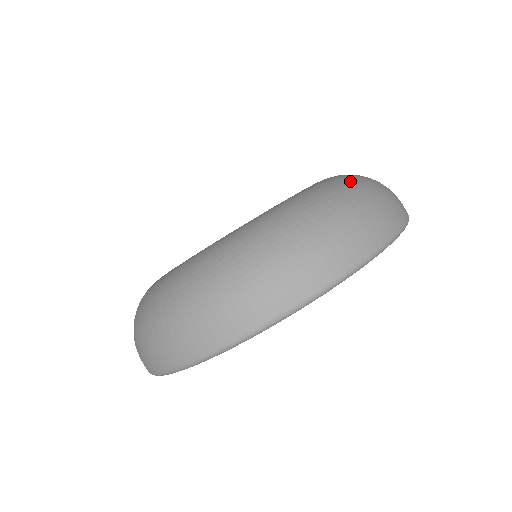
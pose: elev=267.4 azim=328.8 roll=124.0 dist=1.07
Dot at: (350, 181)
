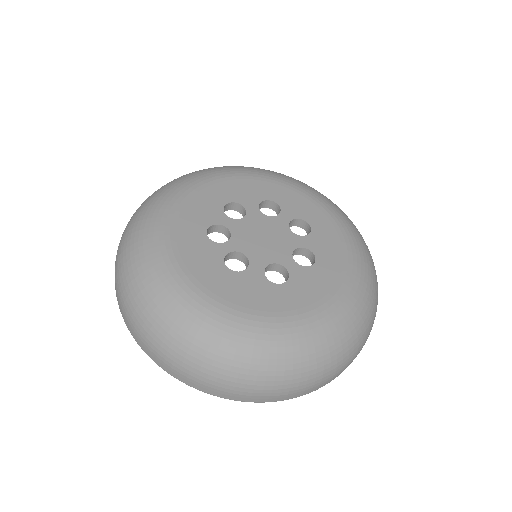
Dot at: (313, 353)
